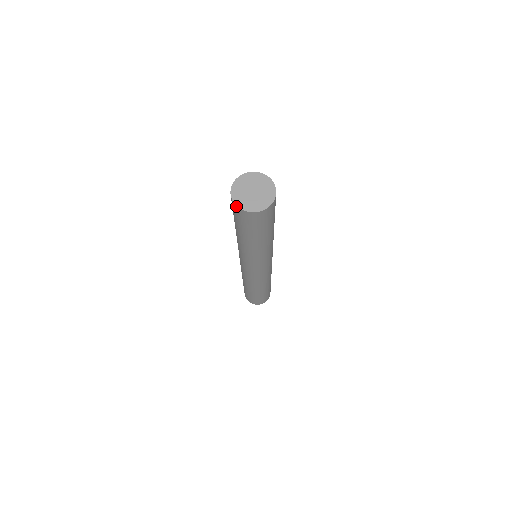
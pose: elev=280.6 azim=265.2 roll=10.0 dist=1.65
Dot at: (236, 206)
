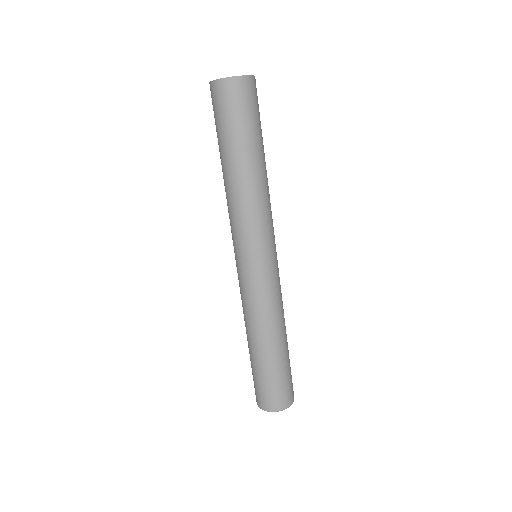
Dot at: (225, 79)
